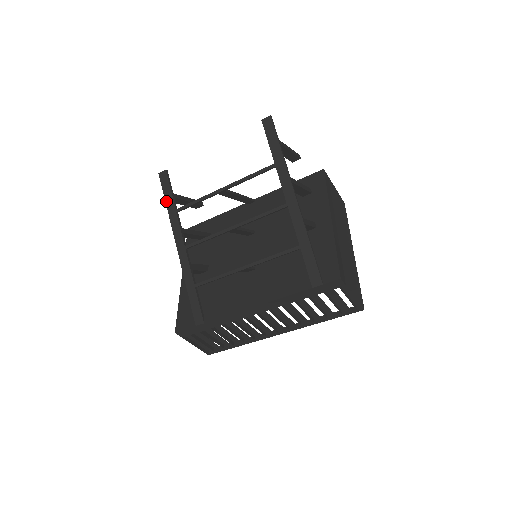
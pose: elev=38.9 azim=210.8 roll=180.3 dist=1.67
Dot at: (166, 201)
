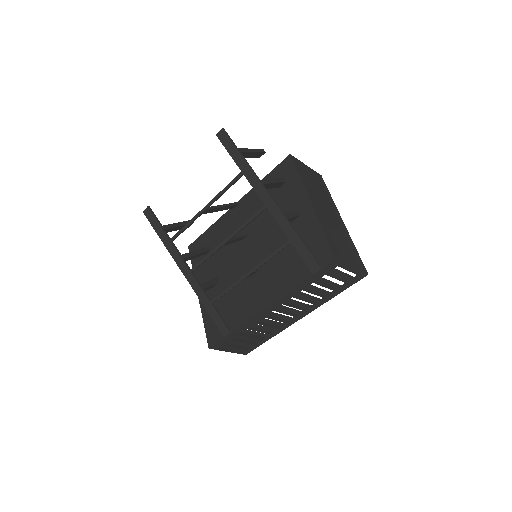
Dot at: (158, 235)
